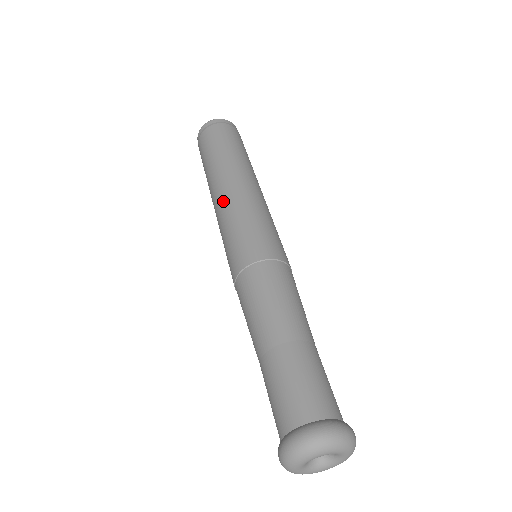
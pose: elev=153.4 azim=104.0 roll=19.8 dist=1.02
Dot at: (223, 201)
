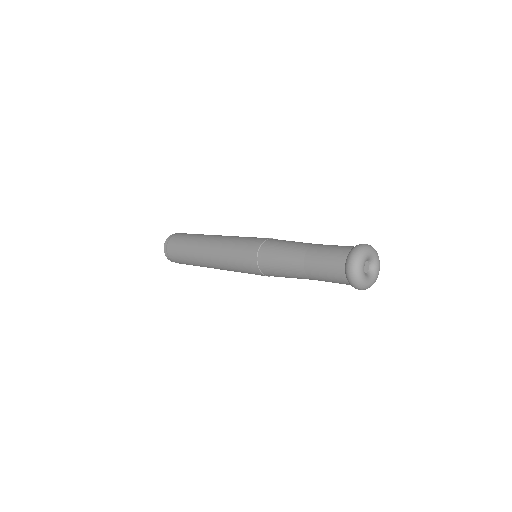
Dot at: (216, 246)
